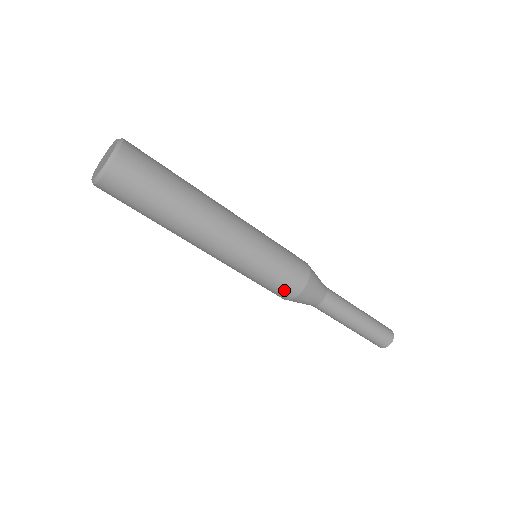
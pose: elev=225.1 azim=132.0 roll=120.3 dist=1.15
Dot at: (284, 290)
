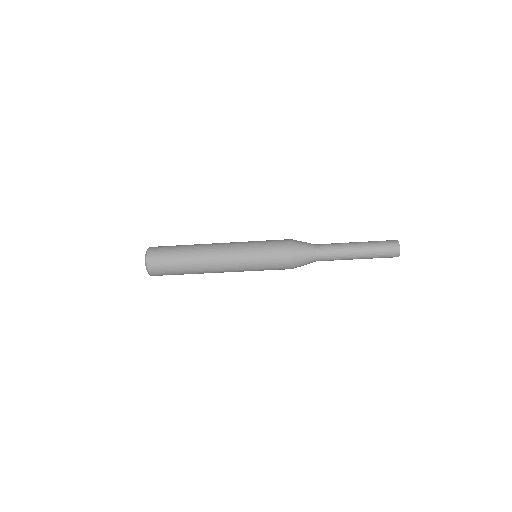
Dot at: (281, 265)
